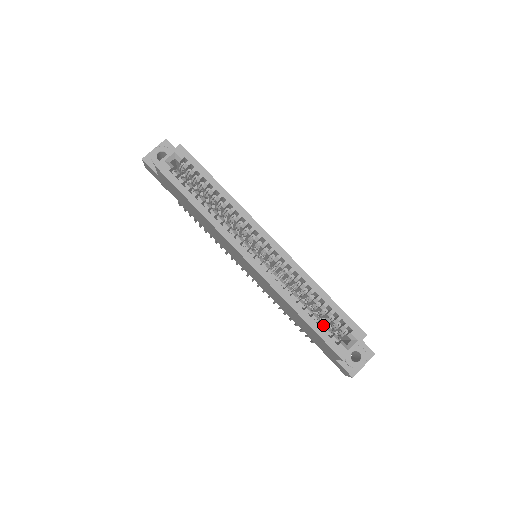
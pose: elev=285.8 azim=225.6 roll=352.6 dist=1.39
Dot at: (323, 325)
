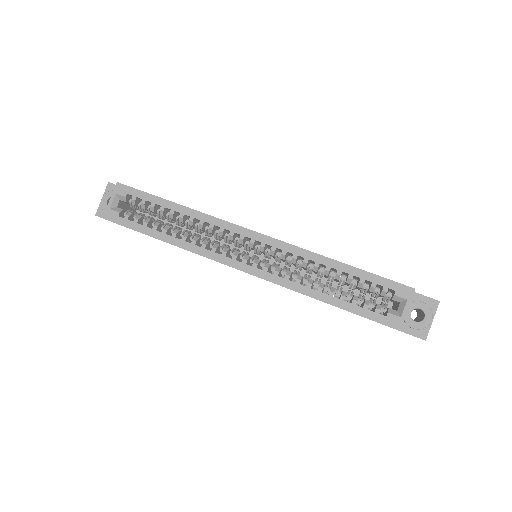
Dot at: (359, 300)
